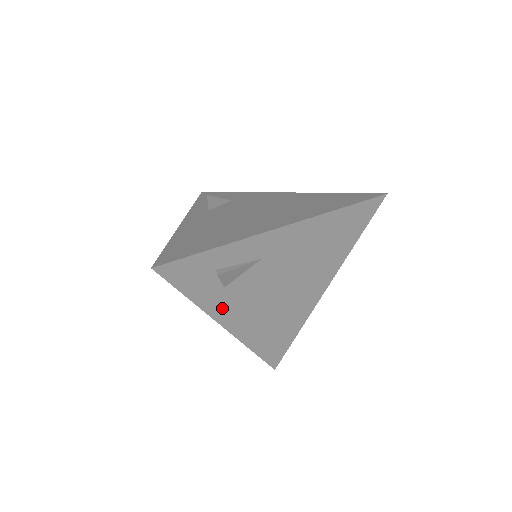
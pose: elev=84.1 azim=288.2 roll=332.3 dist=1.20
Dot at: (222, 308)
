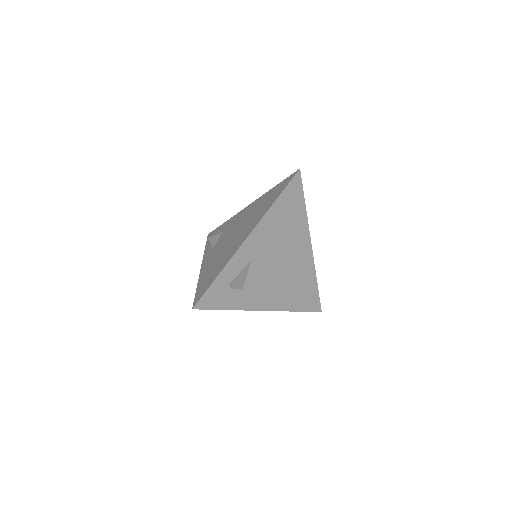
Dot at: (251, 301)
